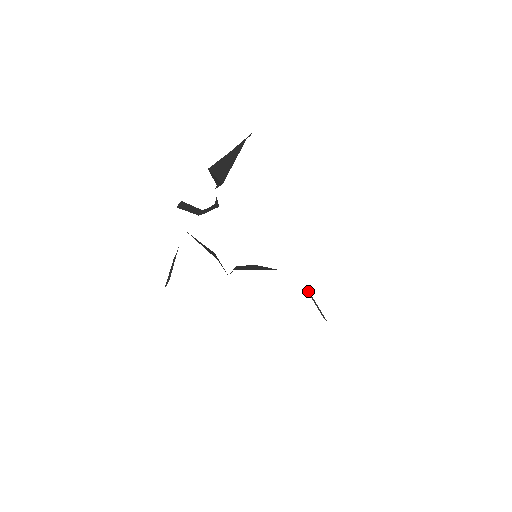
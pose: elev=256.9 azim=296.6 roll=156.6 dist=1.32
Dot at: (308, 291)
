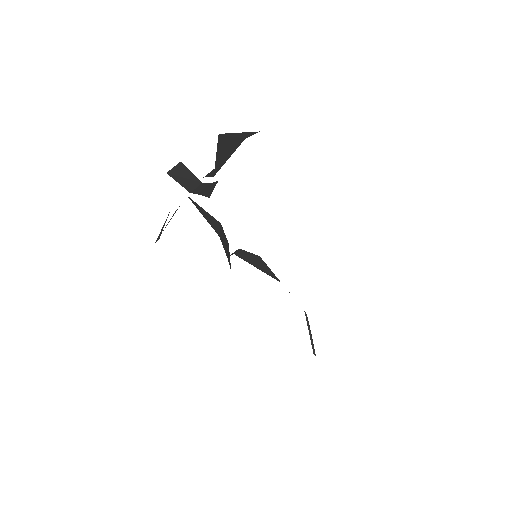
Dot at: (306, 317)
